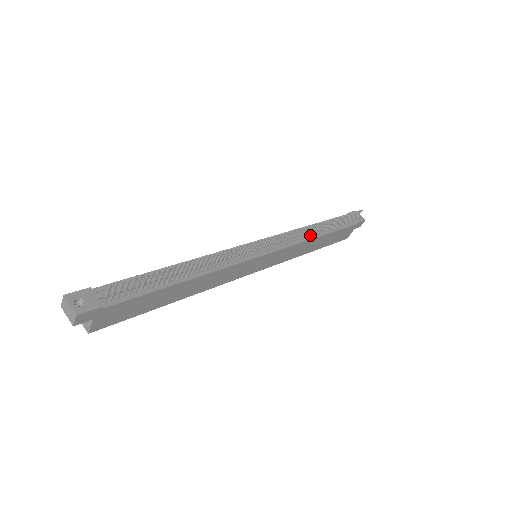
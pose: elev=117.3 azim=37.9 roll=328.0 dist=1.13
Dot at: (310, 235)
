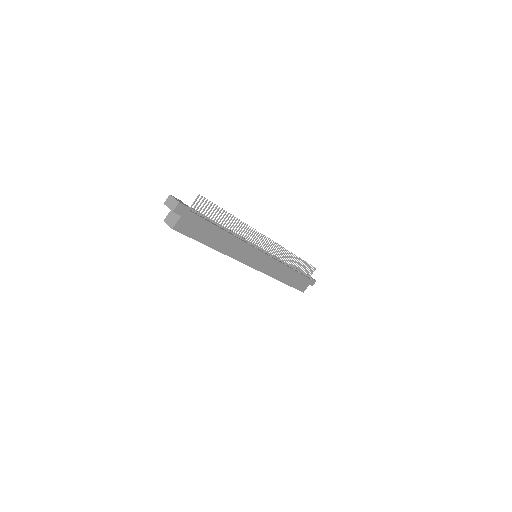
Dot at: (286, 264)
